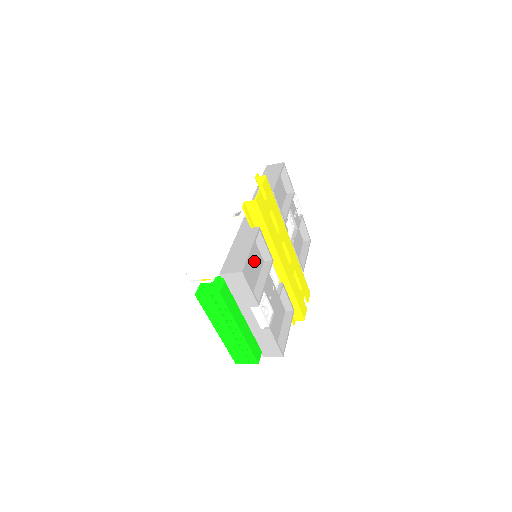
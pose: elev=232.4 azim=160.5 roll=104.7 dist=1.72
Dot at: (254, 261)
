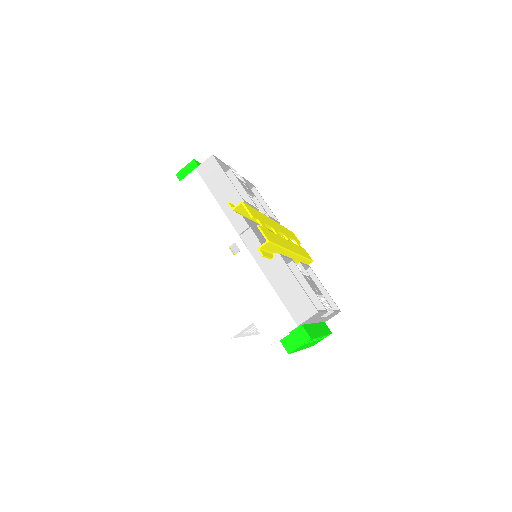
Dot at: occluded
